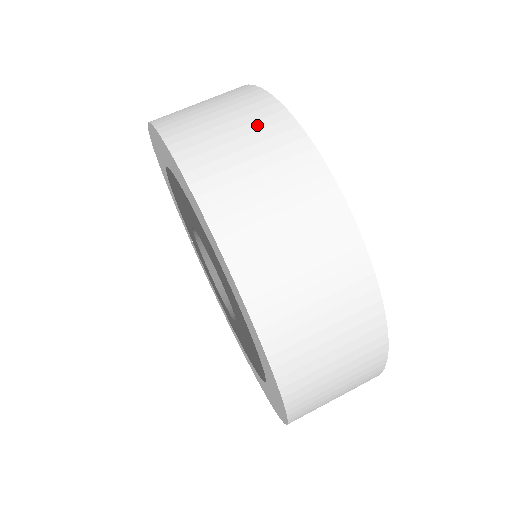
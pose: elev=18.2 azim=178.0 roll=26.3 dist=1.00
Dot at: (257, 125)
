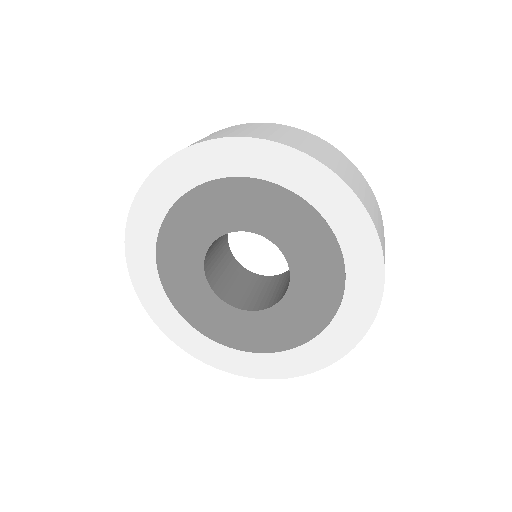
Dot at: (344, 161)
